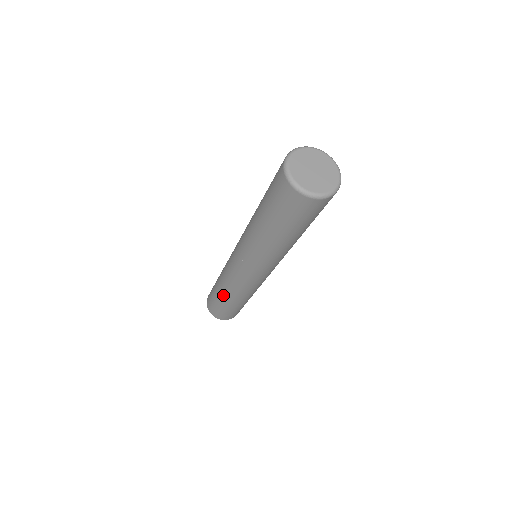
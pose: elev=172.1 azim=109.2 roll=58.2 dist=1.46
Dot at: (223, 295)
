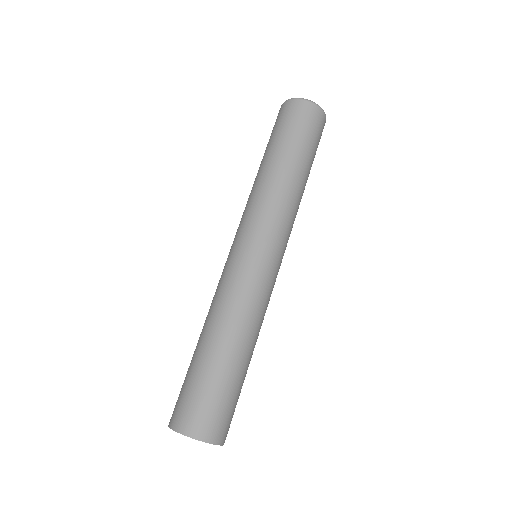
Dot at: (217, 339)
